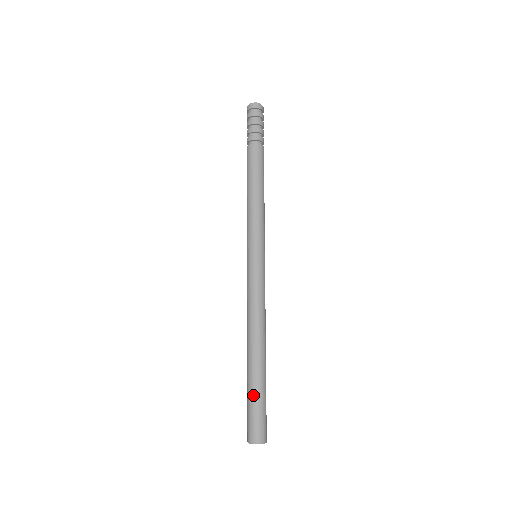
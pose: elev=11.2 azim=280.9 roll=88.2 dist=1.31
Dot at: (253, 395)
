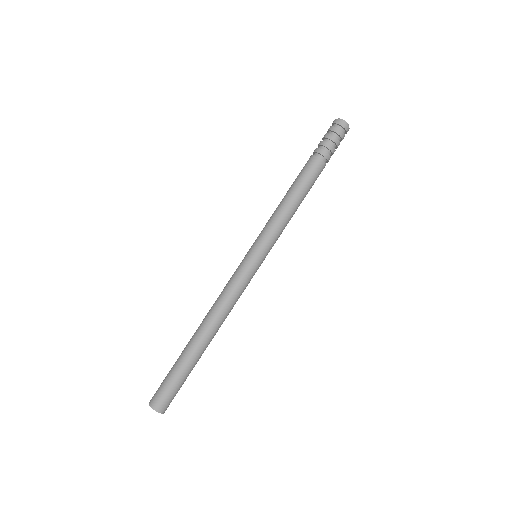
Dot at: (175, 367)
